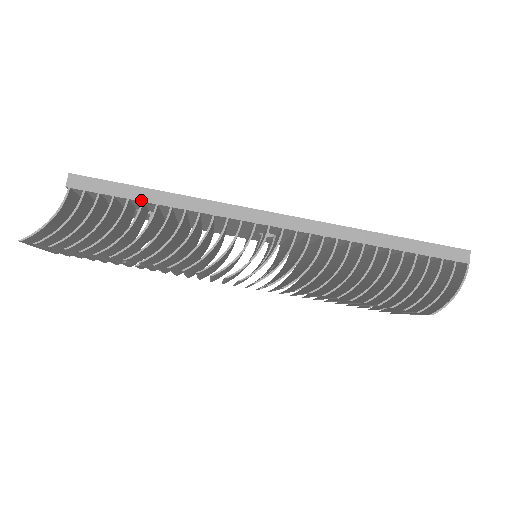
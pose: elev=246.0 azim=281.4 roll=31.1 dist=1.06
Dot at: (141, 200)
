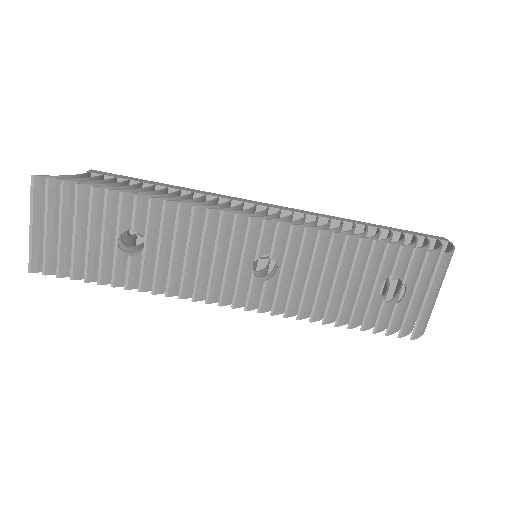
Dot at: (153, 184)
